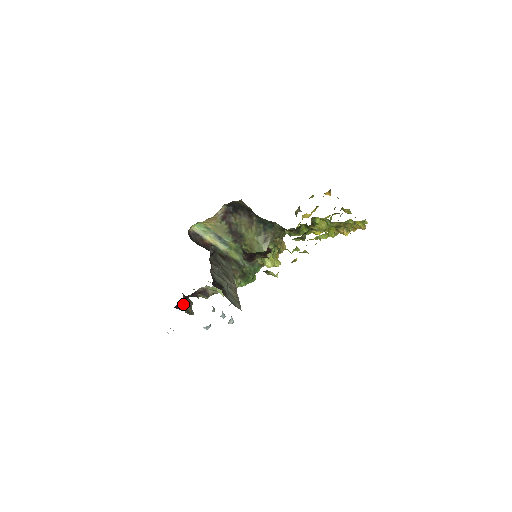
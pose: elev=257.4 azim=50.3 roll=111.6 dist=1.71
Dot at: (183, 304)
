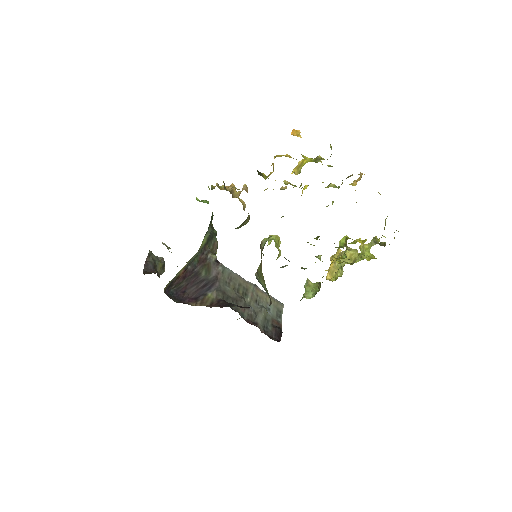
Dot at: (169, 281)
